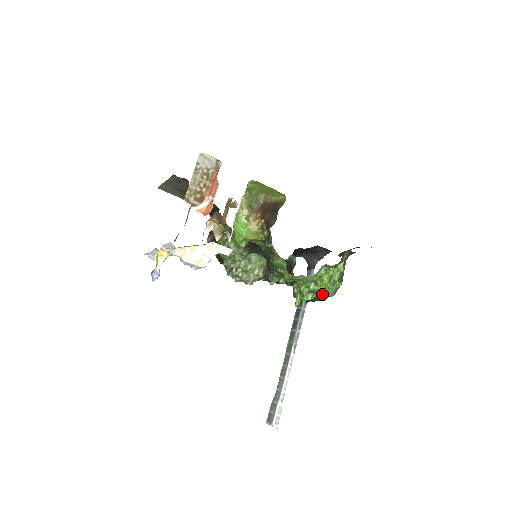
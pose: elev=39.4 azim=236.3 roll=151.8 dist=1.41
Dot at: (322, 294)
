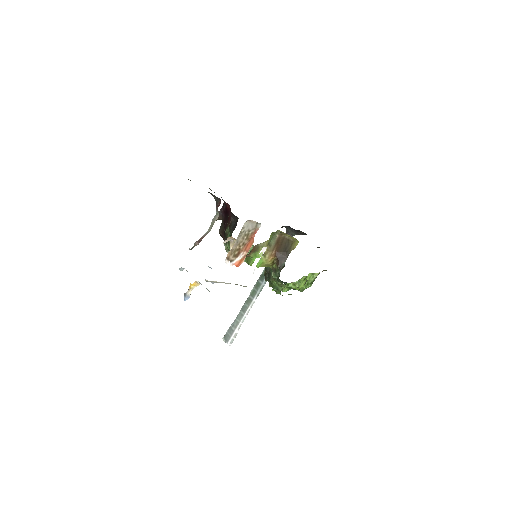
Dot at: occluded
